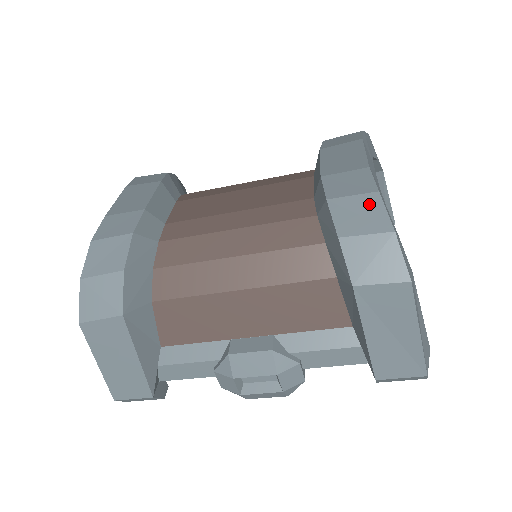
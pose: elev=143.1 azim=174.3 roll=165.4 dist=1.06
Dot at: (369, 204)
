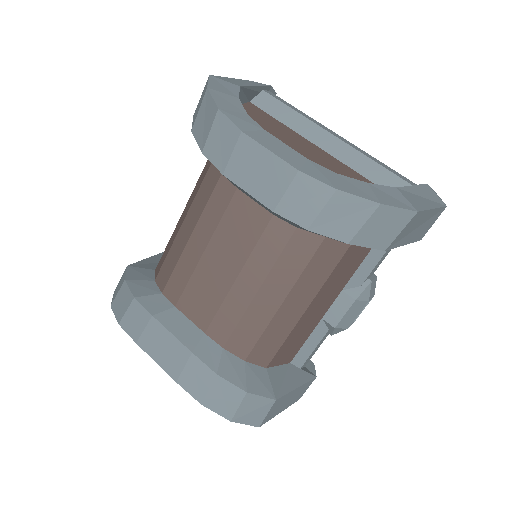
Dot at: (341, 204)
